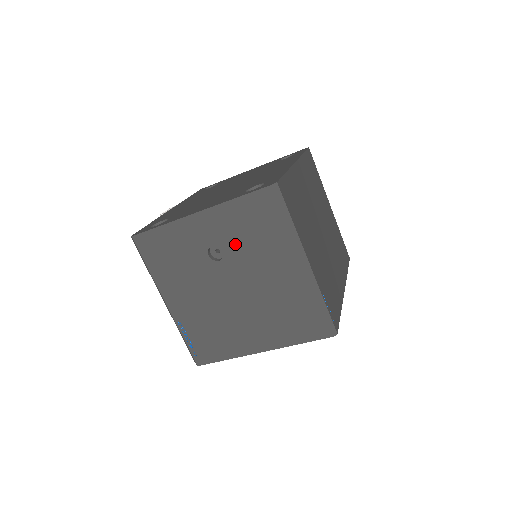
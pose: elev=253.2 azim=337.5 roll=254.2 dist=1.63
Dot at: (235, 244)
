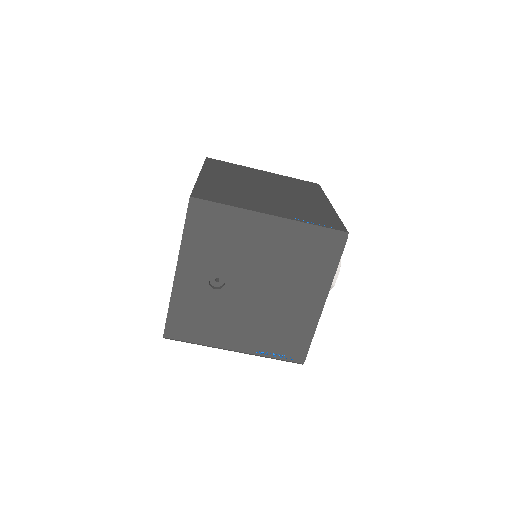
Dot at: (219, 262)
